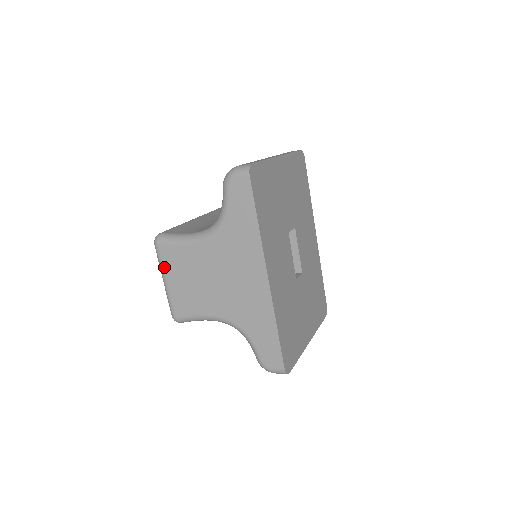
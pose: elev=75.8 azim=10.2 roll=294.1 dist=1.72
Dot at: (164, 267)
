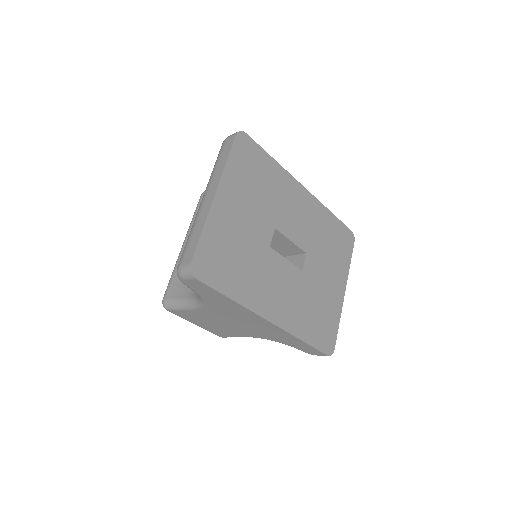
Dot at: (186, 319)
